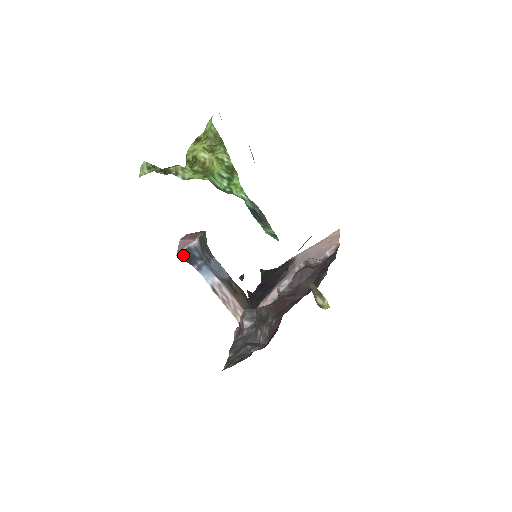
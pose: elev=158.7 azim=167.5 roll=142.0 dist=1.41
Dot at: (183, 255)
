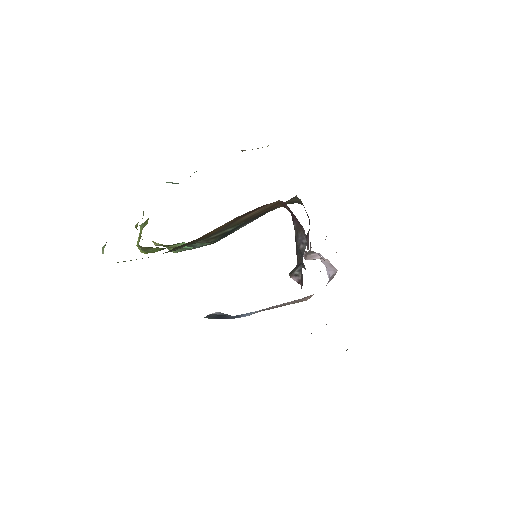
Dot at: (211, 317)
